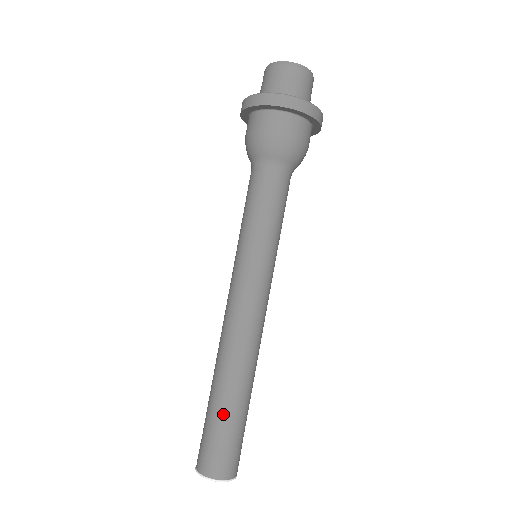
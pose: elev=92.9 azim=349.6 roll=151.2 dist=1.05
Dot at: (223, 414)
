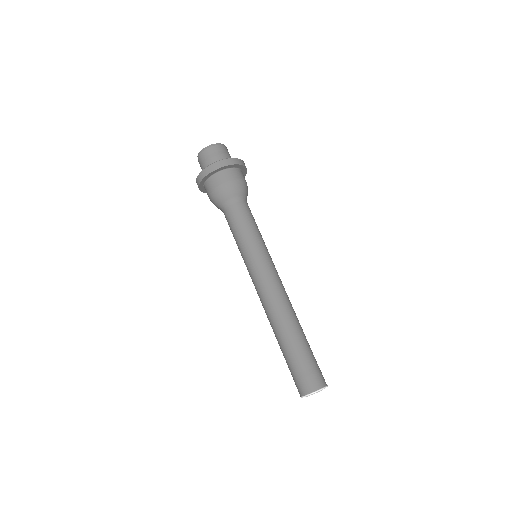
Dot at: (303, 347)
